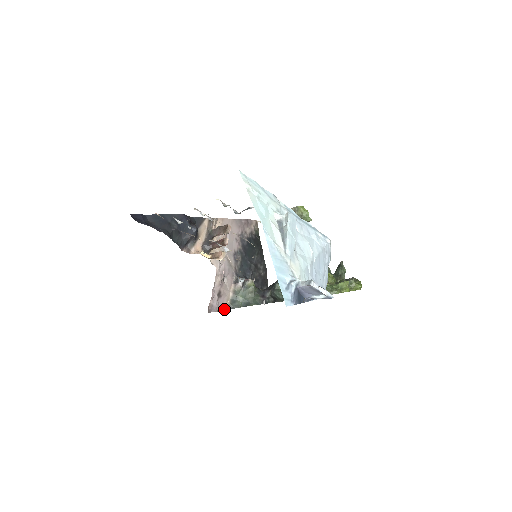
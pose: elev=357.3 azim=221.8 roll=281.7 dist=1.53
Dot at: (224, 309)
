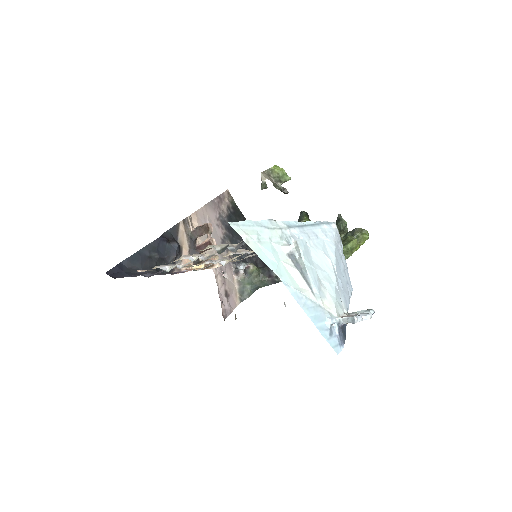
Dot at: (237, 305)
